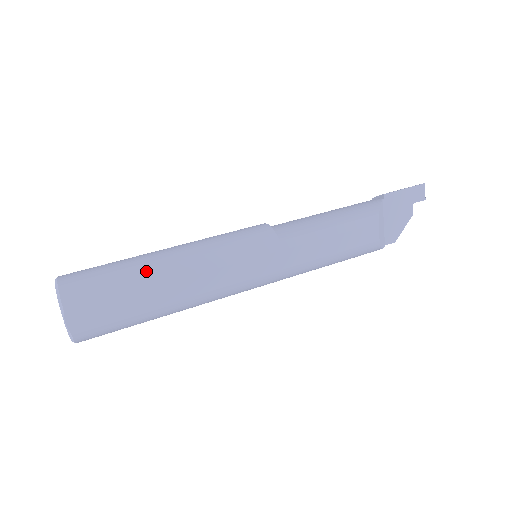
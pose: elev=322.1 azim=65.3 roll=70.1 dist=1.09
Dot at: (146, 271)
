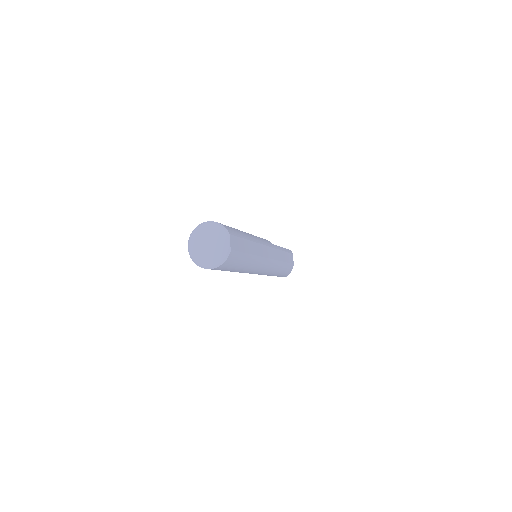
Dot at: (243, 232)
